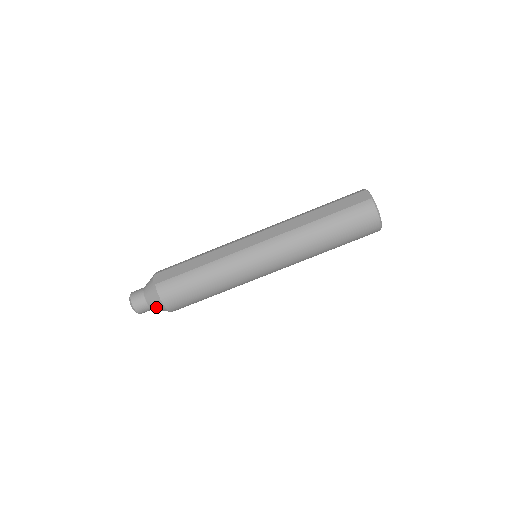
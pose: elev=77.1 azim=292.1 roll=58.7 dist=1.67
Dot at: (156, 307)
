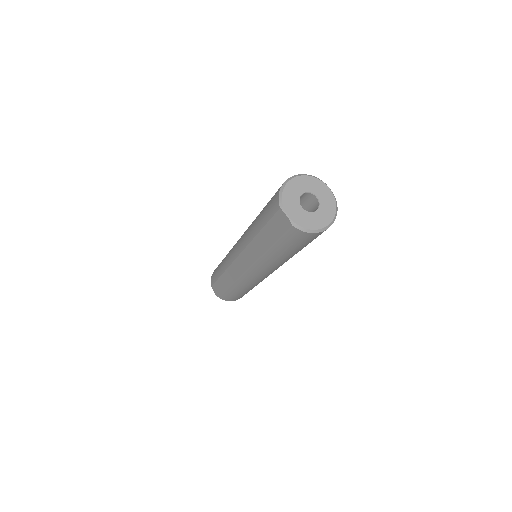
Dot at: occluded
